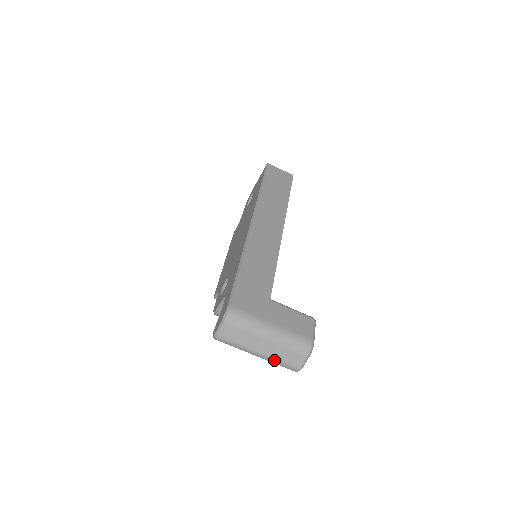
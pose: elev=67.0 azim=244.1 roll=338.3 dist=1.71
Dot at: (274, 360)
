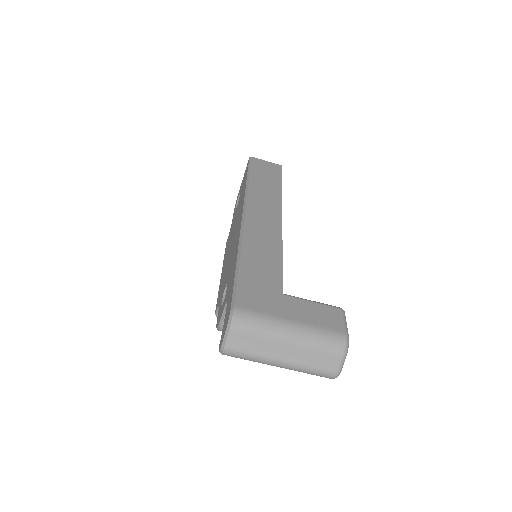
Dot at: (303, 368)
